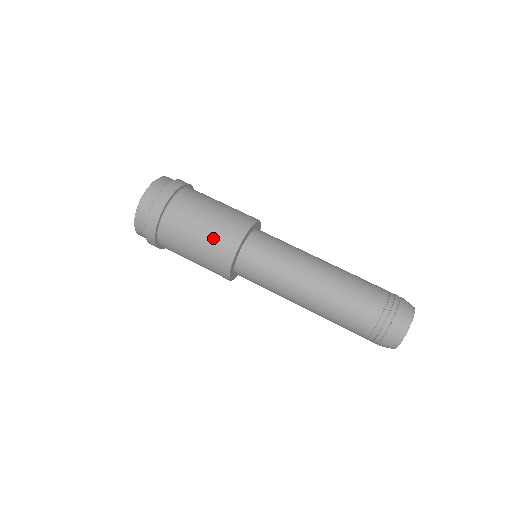
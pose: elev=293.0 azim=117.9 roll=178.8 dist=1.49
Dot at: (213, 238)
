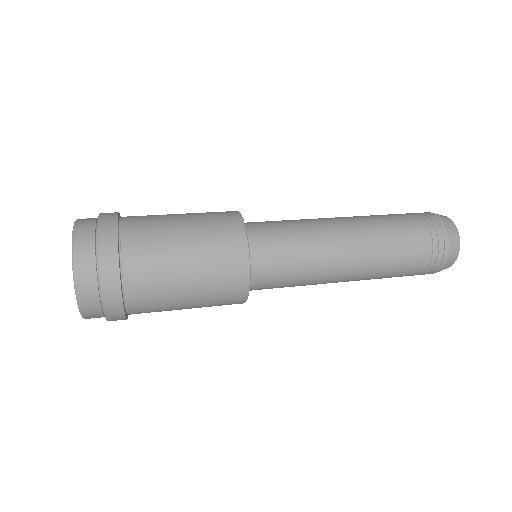
Dot at: (205, 221)
